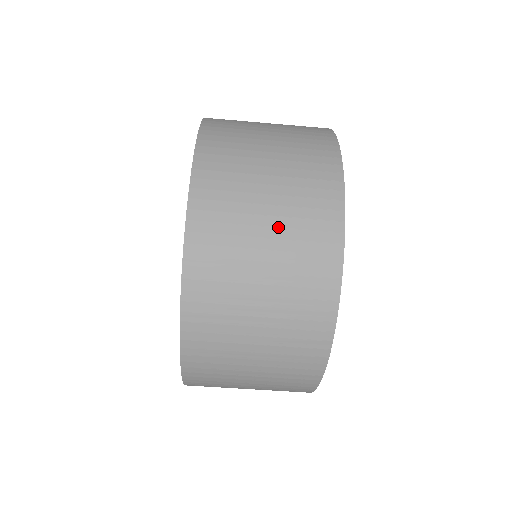
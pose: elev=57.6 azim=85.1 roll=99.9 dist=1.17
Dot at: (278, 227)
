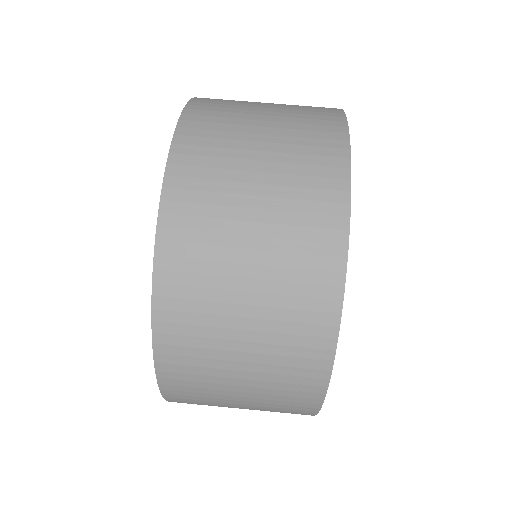
Dot at: occluded
